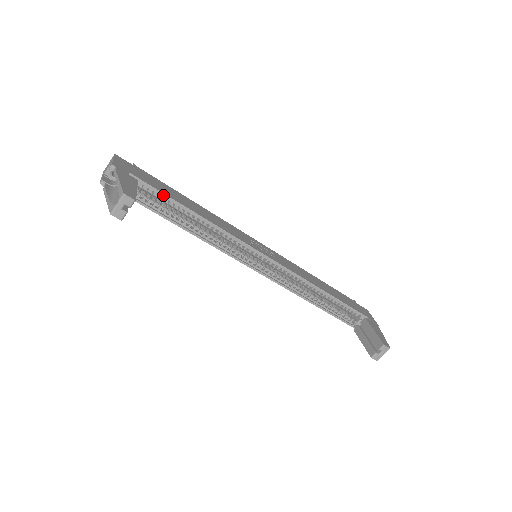
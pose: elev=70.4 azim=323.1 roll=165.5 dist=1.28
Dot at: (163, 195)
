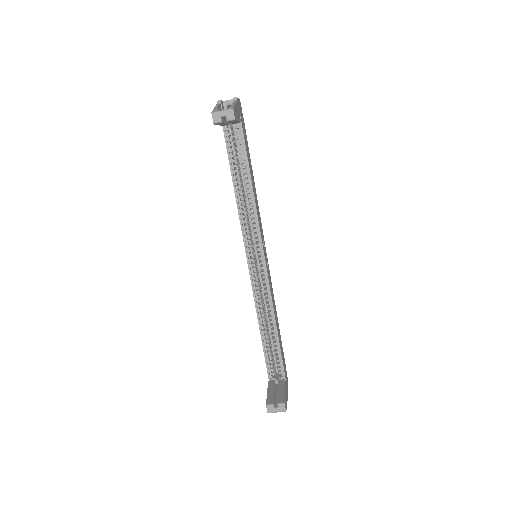
Dot at: (244, 149)
